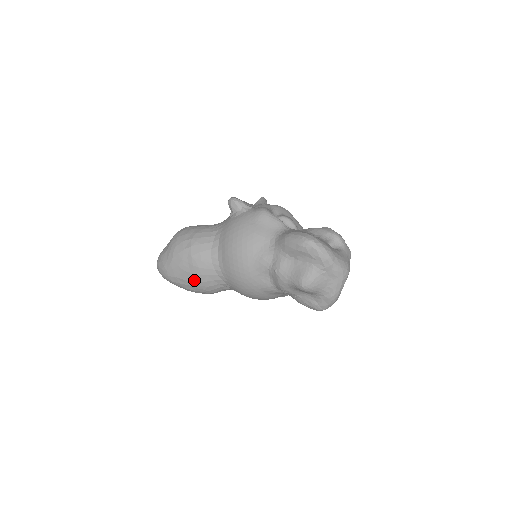
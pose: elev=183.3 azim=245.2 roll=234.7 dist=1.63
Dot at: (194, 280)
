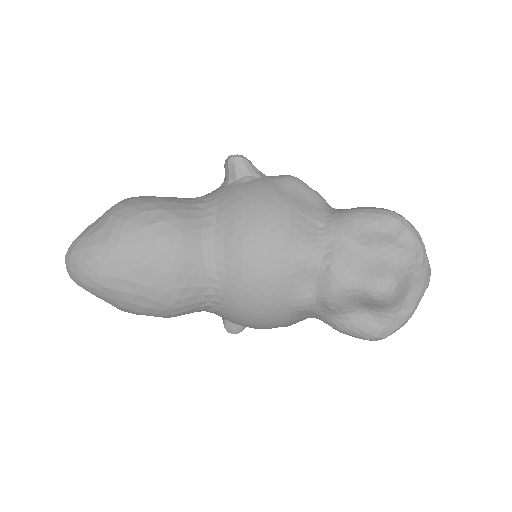
Dot at: (157, 284)
